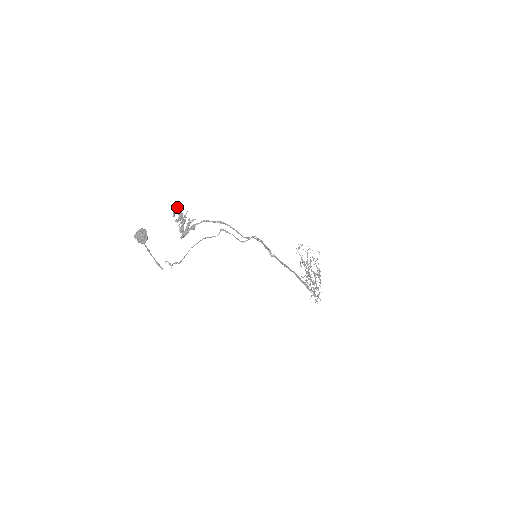
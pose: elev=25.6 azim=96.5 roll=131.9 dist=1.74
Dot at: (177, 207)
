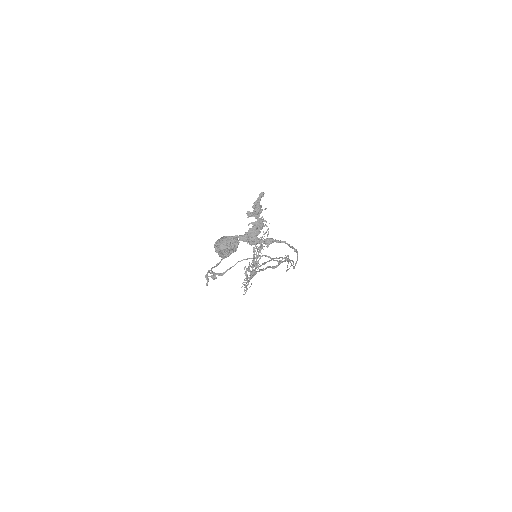
Dot at: (261, 196)
